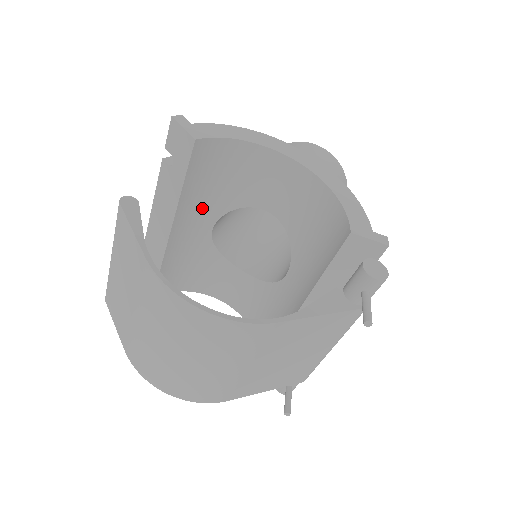
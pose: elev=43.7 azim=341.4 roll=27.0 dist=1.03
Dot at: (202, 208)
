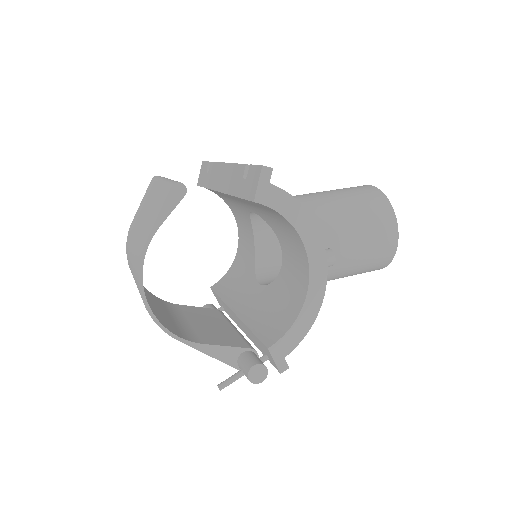
Dot at: (250, 204)
